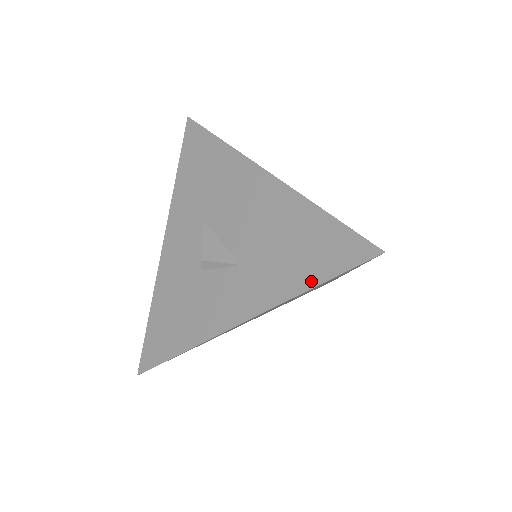
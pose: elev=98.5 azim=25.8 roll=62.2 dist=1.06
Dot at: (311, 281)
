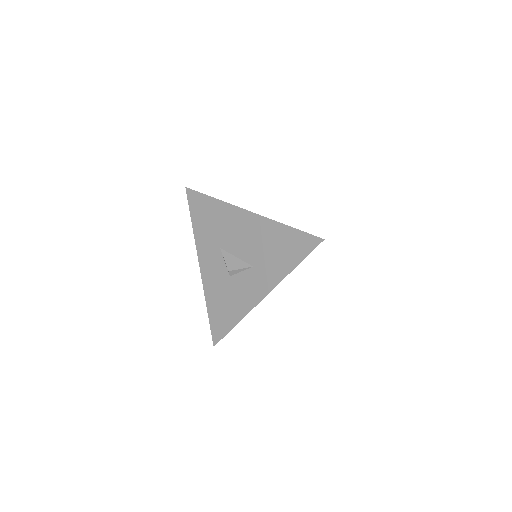
Dot at: (293, 264)
